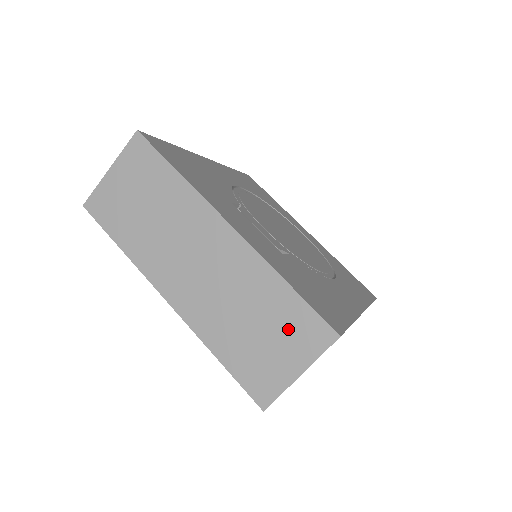
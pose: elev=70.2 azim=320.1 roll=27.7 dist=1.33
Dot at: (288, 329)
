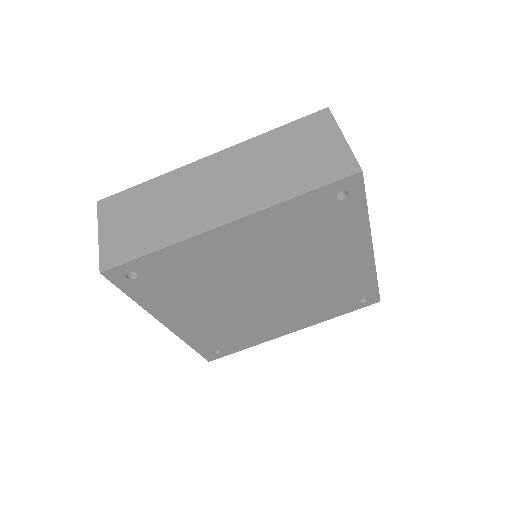
Dot at: (305, 137)
